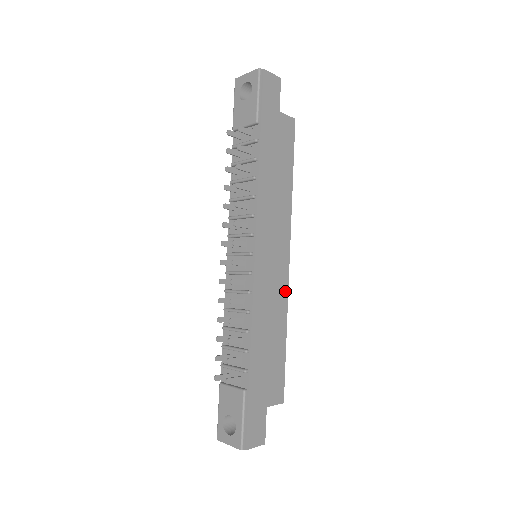
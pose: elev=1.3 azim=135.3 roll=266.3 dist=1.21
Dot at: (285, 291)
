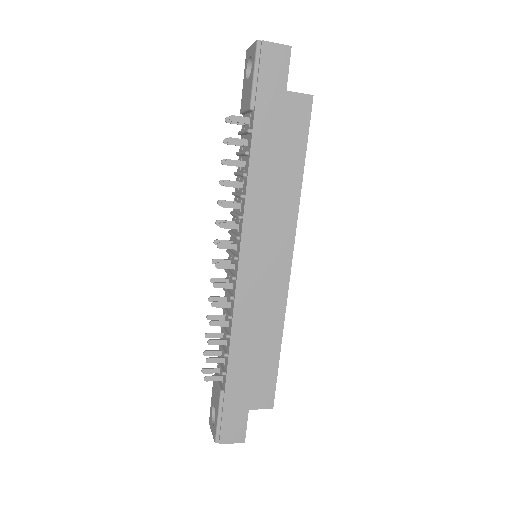
Dot at: (282, 298)
